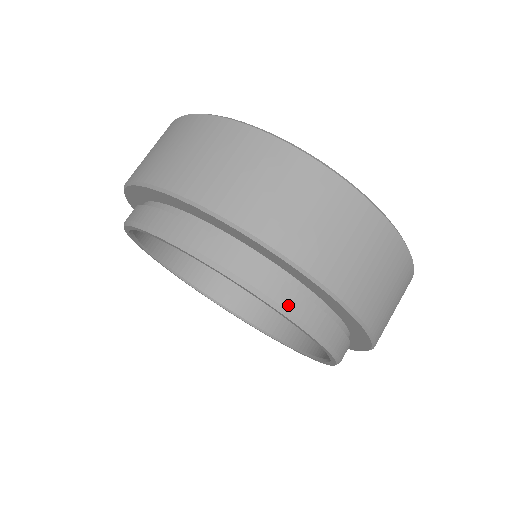
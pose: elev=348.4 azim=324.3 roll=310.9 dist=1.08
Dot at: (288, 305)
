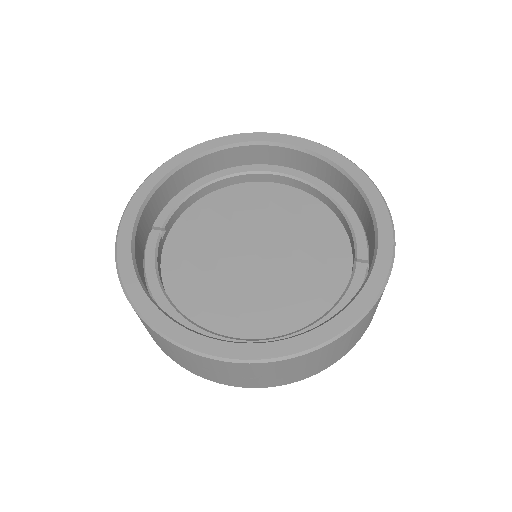
Dot at: occluded
